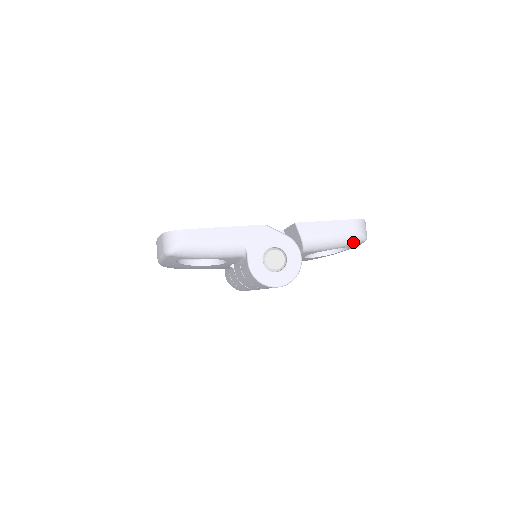
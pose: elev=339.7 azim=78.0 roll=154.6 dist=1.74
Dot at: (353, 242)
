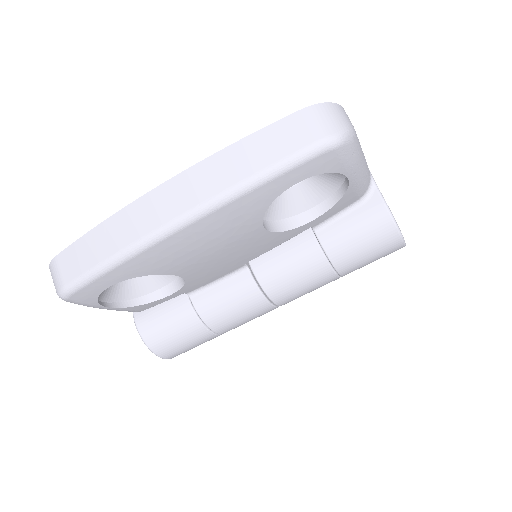
Dot at: occluded
